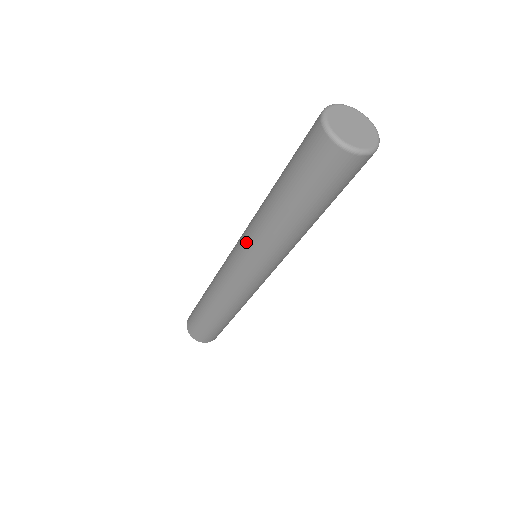
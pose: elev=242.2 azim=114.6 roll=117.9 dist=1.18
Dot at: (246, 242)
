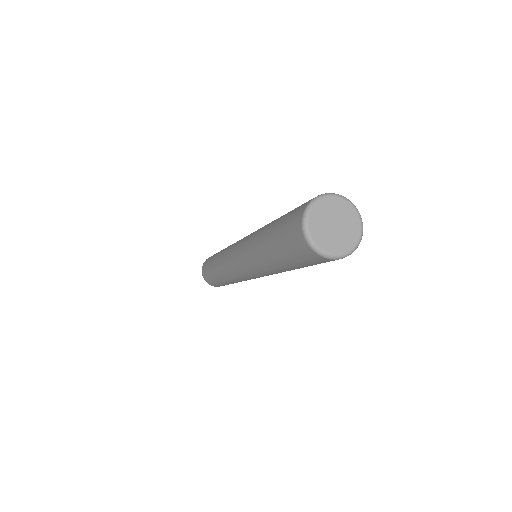
Dot at: (245, 241)
